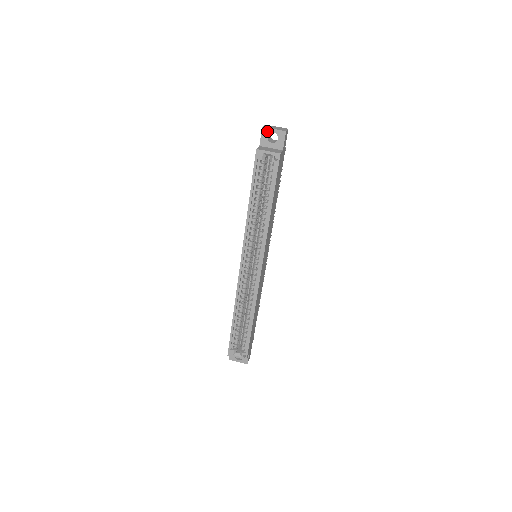
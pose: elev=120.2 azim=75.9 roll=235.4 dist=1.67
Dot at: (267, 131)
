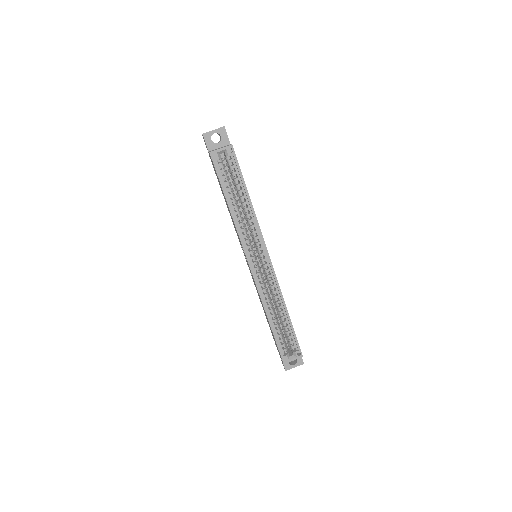
Dot at: (208, 135)
